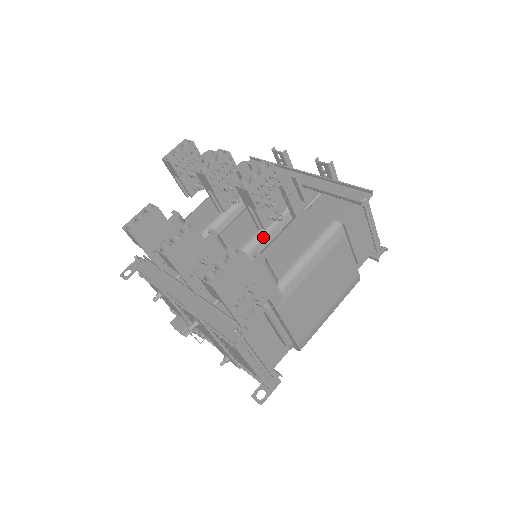
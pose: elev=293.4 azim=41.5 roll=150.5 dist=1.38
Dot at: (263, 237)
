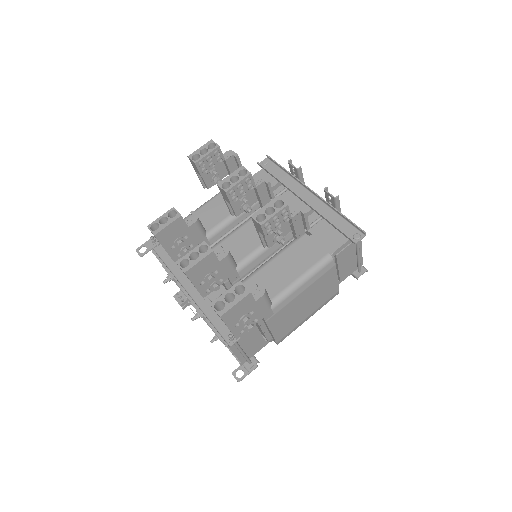
Dot at: (266, 250)
